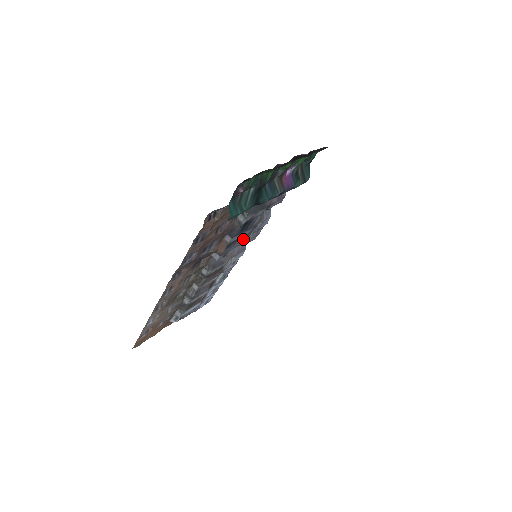
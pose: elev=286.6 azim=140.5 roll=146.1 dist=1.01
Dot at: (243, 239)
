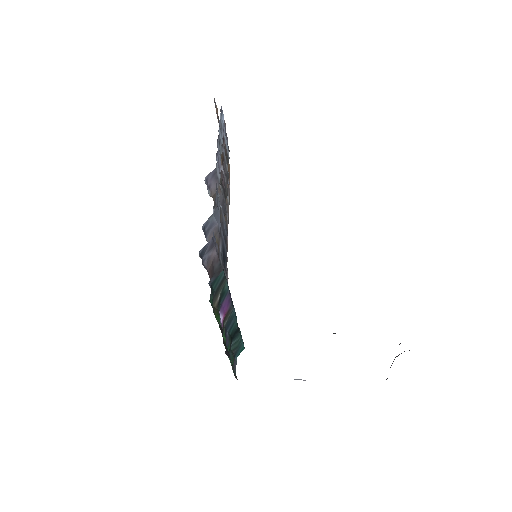
Dot at: (221, 222)
